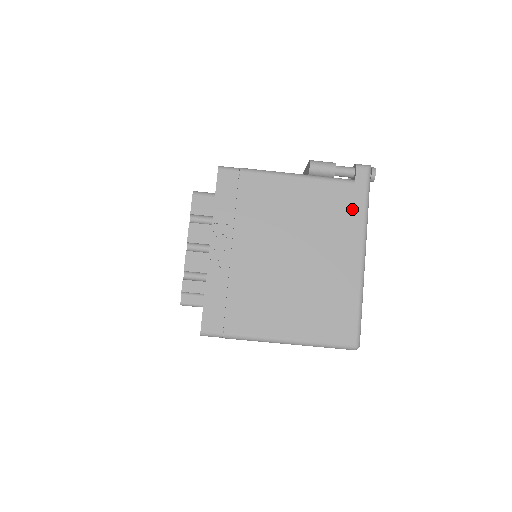
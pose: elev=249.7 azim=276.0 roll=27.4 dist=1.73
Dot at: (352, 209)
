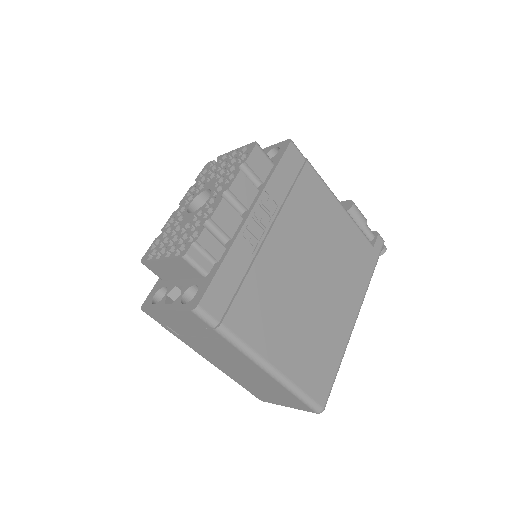
Dot at: (365, 269)
